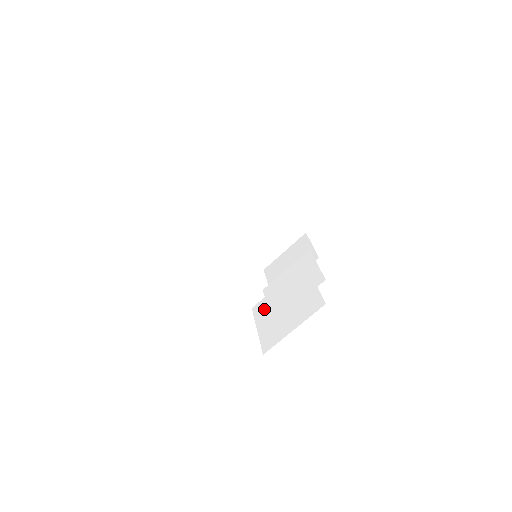
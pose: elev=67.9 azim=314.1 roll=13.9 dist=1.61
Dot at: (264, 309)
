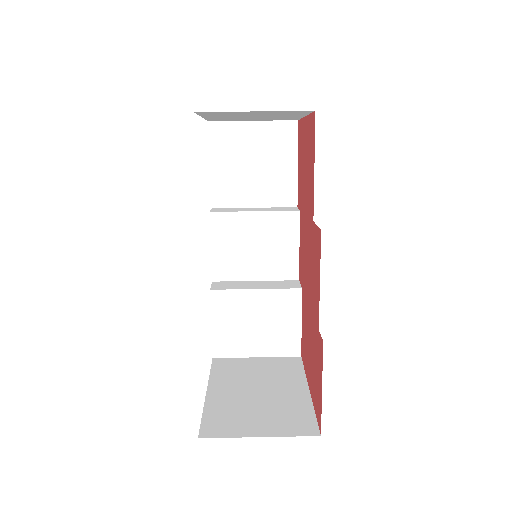
Dot at: occluded
